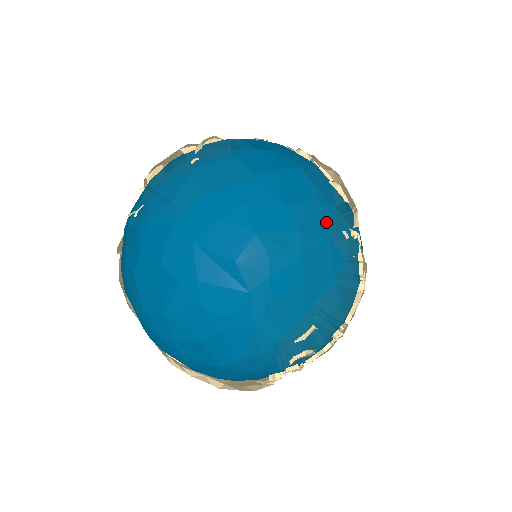
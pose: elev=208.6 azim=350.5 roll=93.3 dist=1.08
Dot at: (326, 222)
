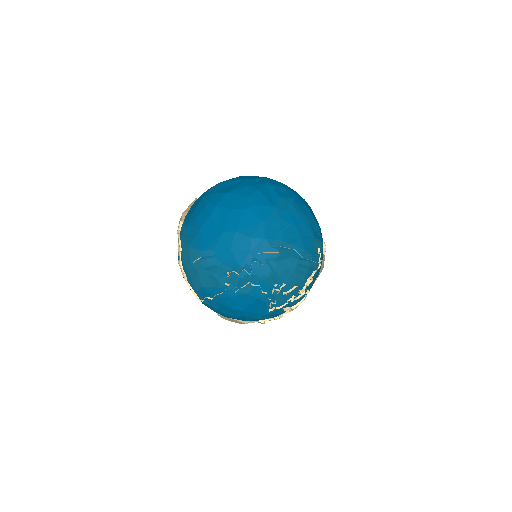
Dot at: (317, 235)
